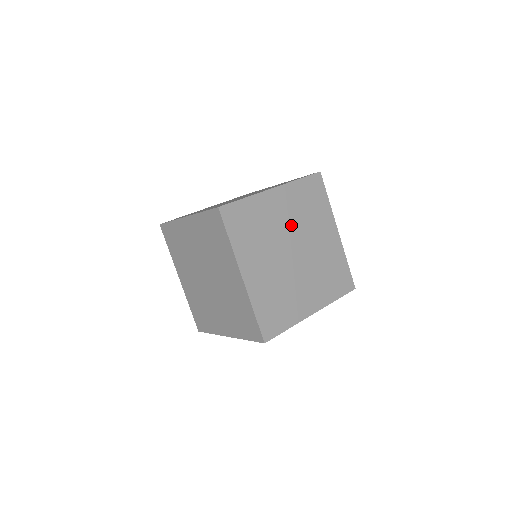
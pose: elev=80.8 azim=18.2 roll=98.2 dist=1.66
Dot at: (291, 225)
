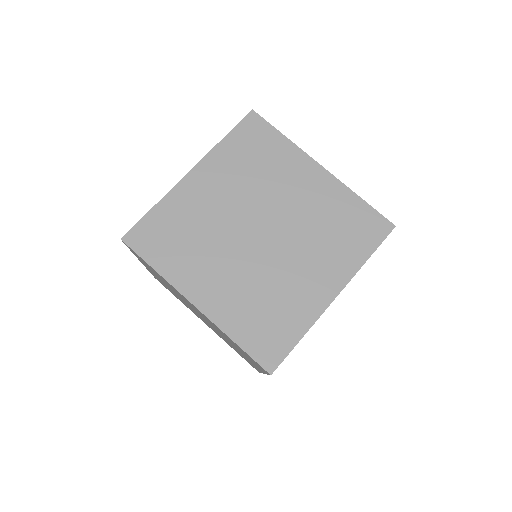
Dot at: (239, 201)
